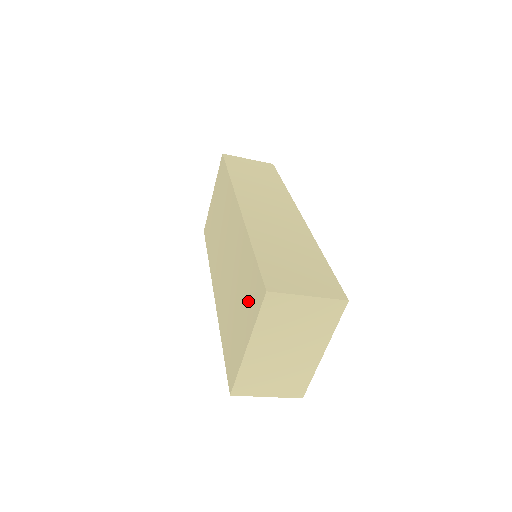
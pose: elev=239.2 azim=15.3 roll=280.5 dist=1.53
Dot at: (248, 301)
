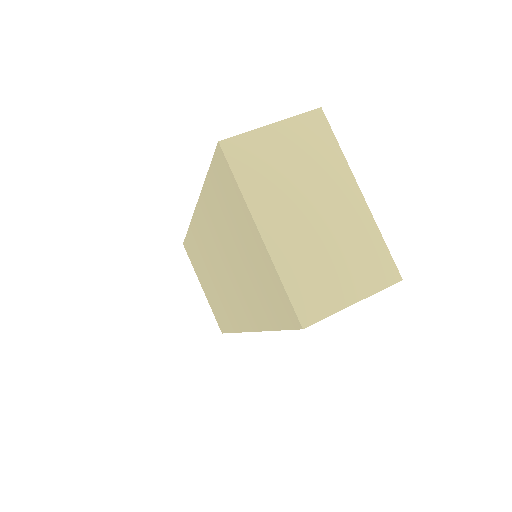
Dot at: (232, 209)
